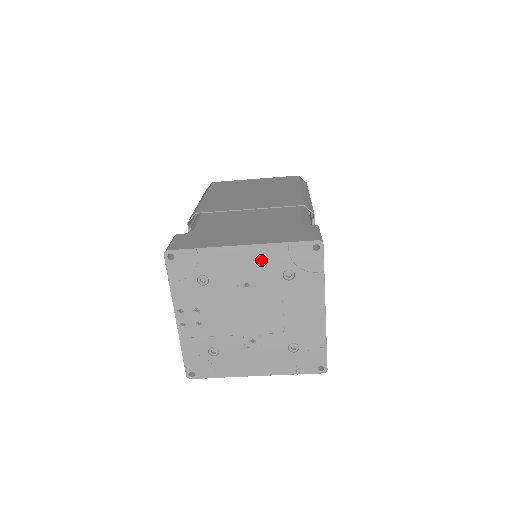
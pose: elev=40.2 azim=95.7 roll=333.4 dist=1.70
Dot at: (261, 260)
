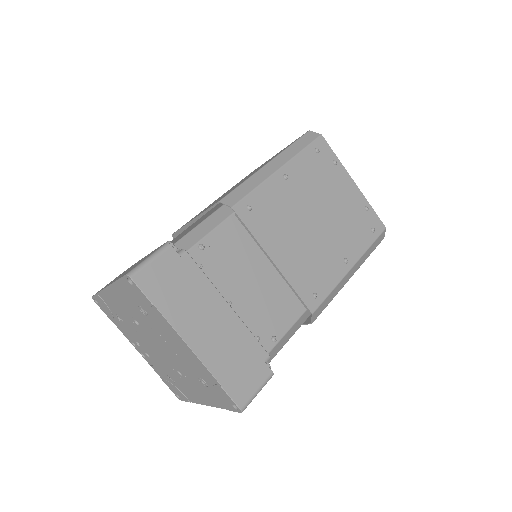
Dot at: (122, 298)
